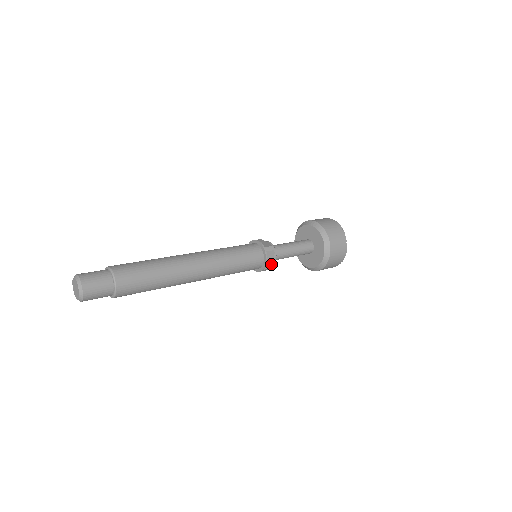
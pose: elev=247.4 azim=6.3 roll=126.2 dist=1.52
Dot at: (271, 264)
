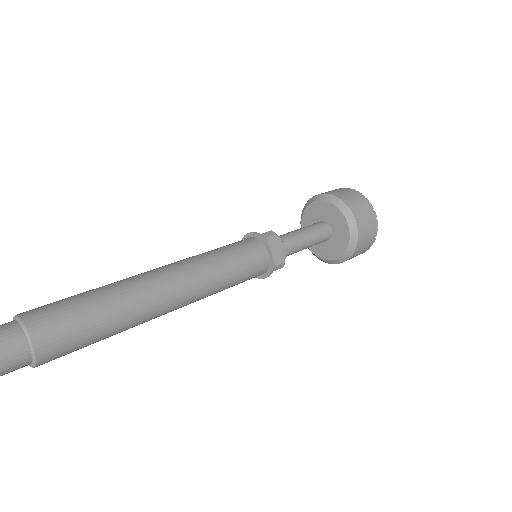
Dot at: occluded
